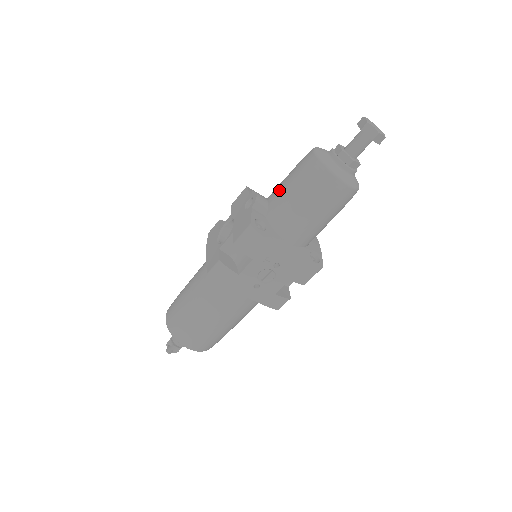
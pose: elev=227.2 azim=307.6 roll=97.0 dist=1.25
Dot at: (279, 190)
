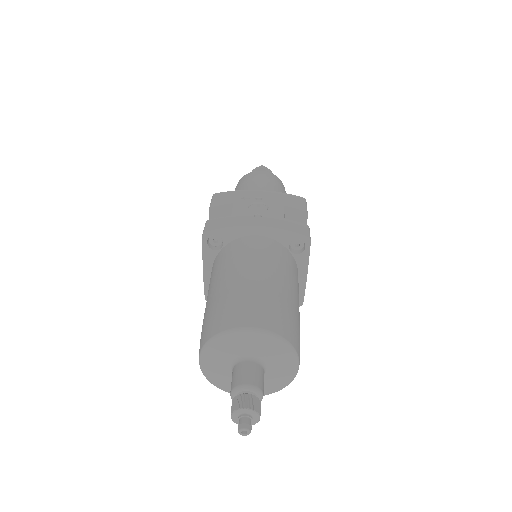
Dot at: occluded
